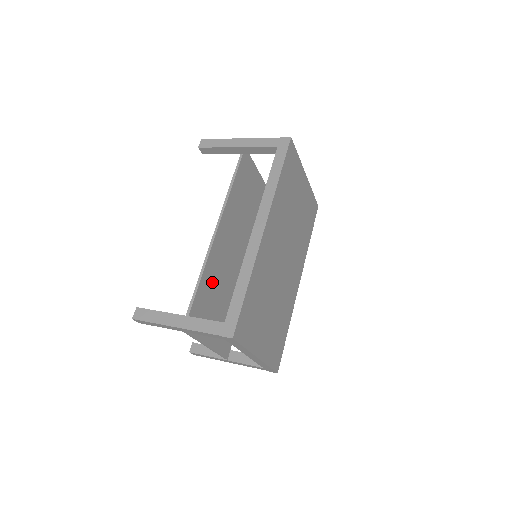
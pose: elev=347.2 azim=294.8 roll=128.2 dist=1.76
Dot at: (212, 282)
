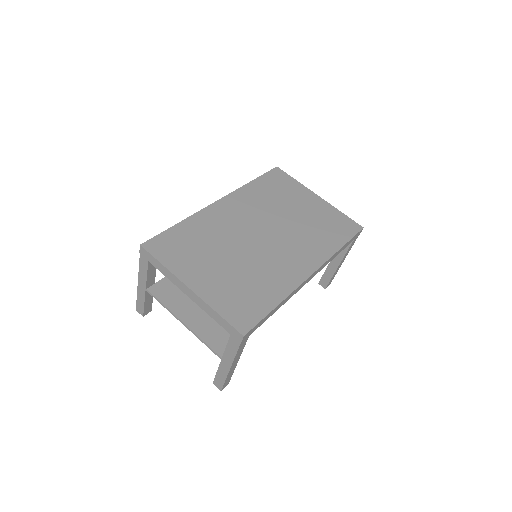
Dot at: occluded
